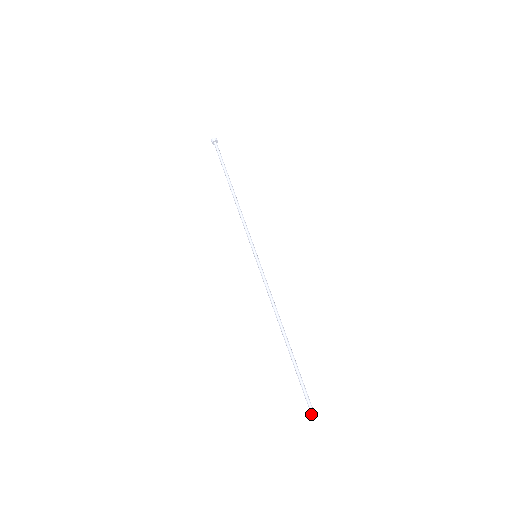
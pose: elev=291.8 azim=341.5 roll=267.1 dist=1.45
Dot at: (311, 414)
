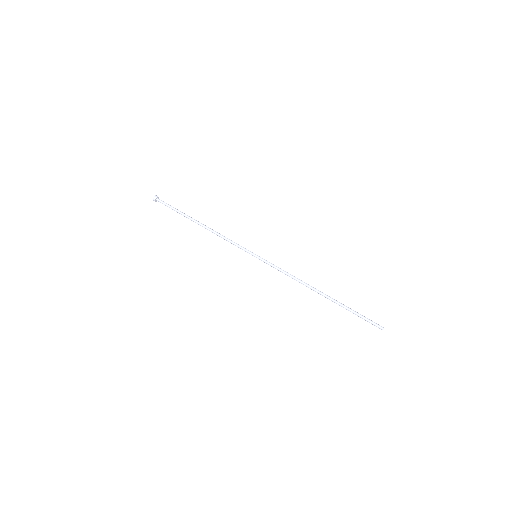
Dot at: (382, 329)
